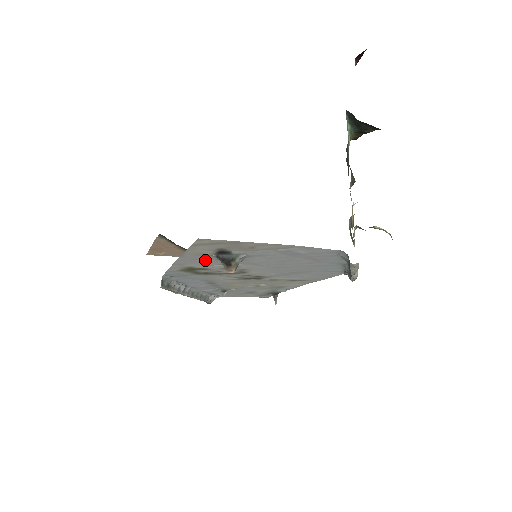
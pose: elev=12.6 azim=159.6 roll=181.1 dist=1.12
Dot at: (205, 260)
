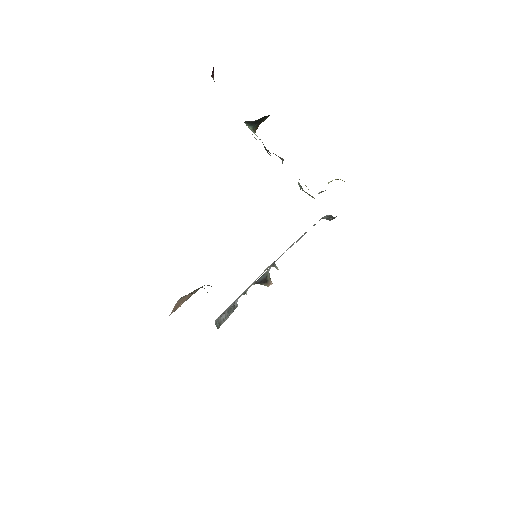
Dot at: occluded
